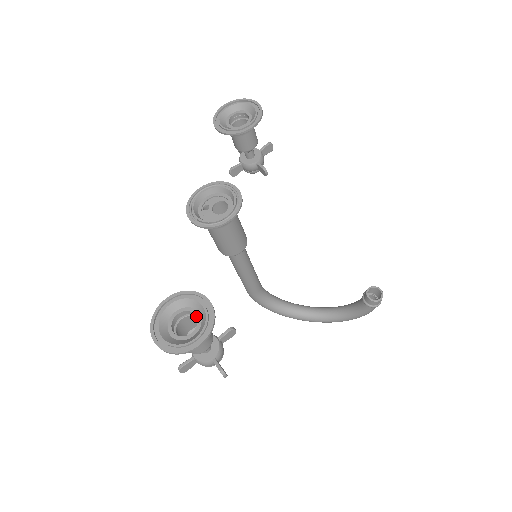
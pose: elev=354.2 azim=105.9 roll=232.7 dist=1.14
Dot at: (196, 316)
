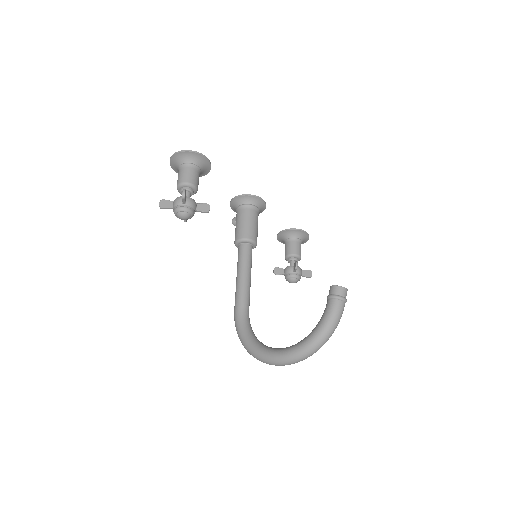
Dot at: (199, 167)
